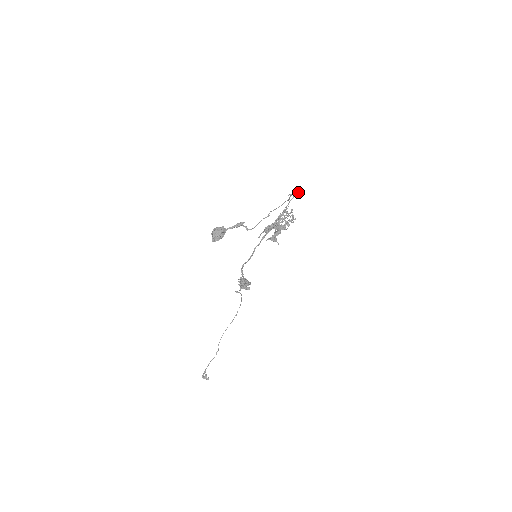
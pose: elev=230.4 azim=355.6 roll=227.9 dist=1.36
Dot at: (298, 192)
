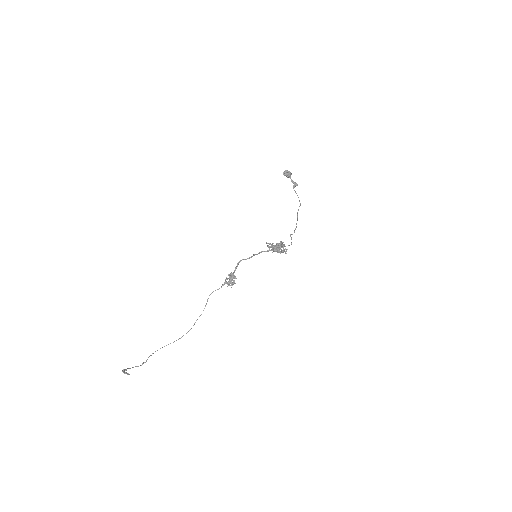
Dot at: occluded
